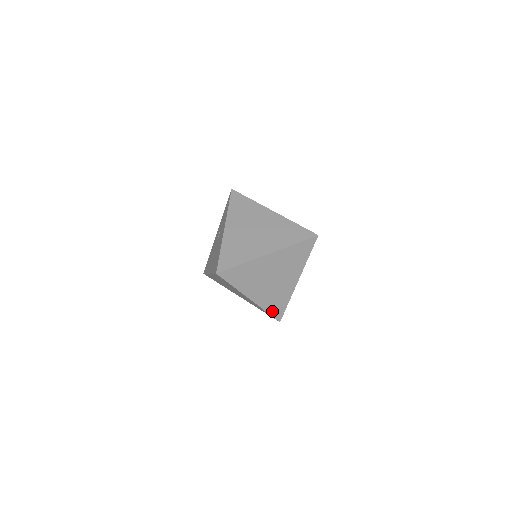
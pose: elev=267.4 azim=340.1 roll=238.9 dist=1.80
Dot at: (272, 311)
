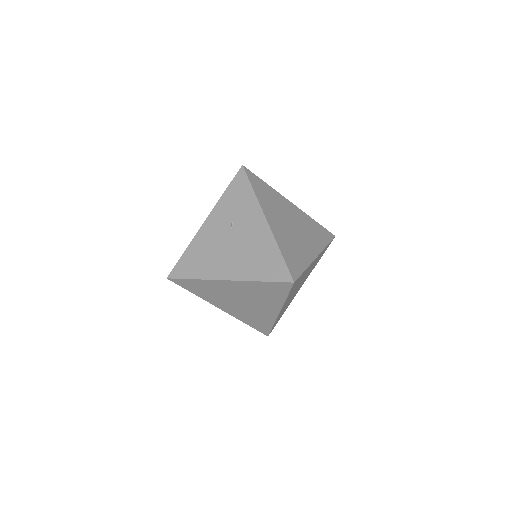
Dot at: (274, 324)
